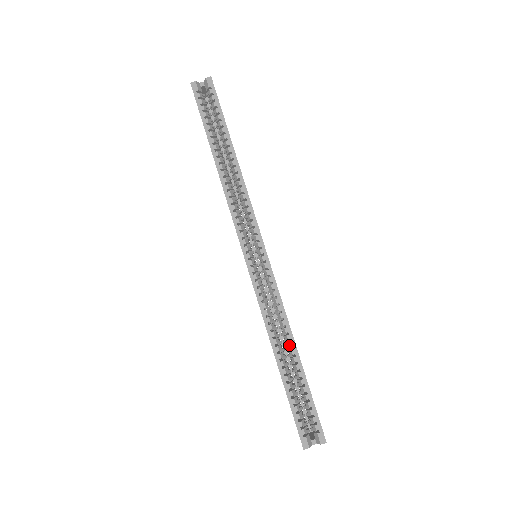
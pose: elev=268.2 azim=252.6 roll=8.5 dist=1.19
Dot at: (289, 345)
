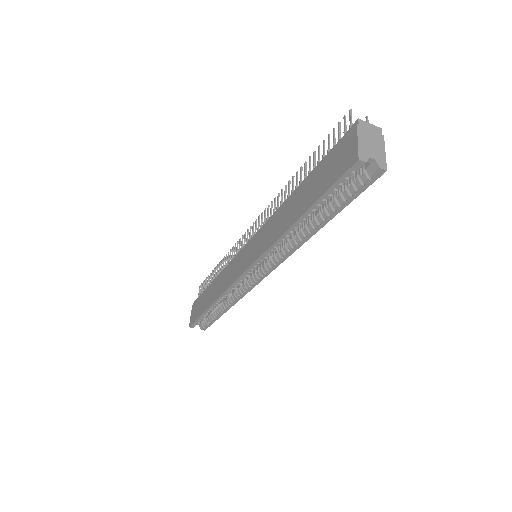
Dot at: (226, 307)
